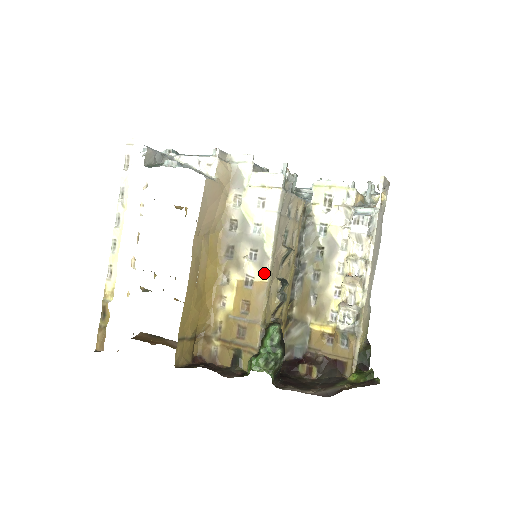
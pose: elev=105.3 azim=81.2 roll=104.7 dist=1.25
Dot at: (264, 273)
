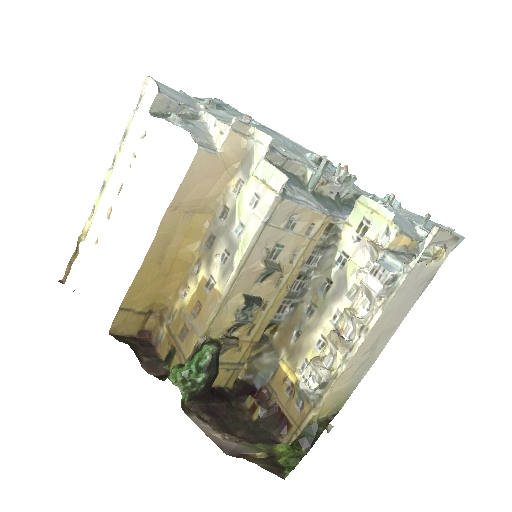
Dot at: (223, 283)
